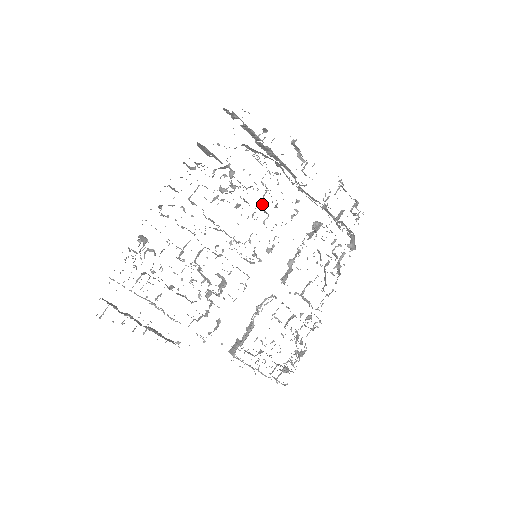
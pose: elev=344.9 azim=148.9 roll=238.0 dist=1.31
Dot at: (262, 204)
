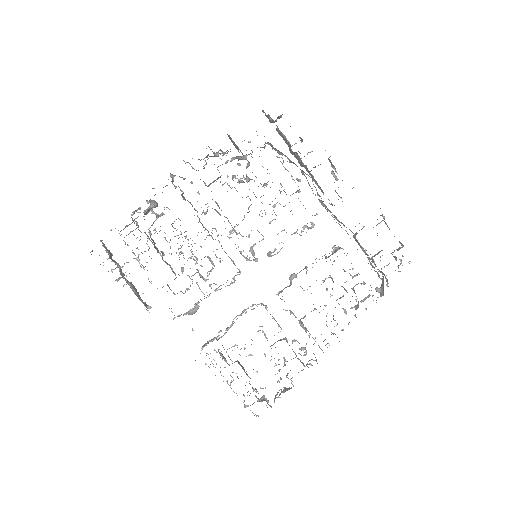
Dot at: (274, 205)
